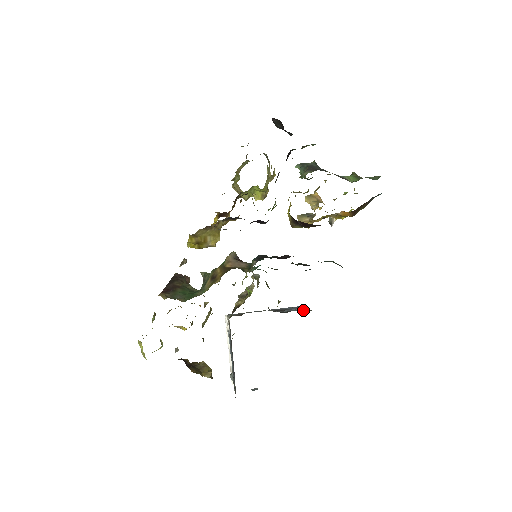
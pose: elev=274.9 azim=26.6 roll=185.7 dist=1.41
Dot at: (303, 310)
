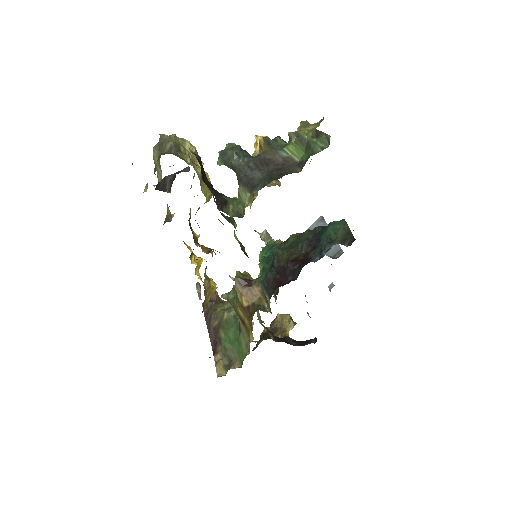
Dot at: (332, 249)
